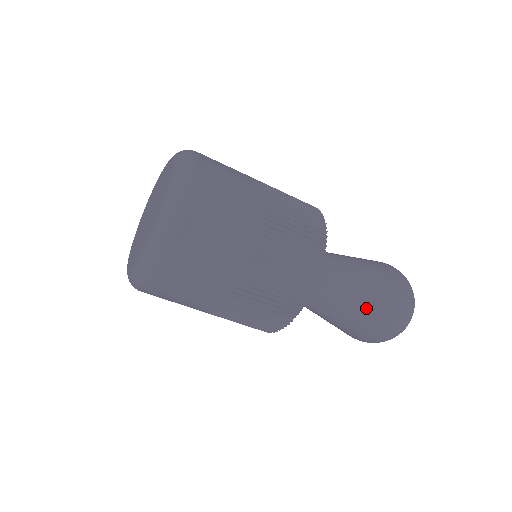
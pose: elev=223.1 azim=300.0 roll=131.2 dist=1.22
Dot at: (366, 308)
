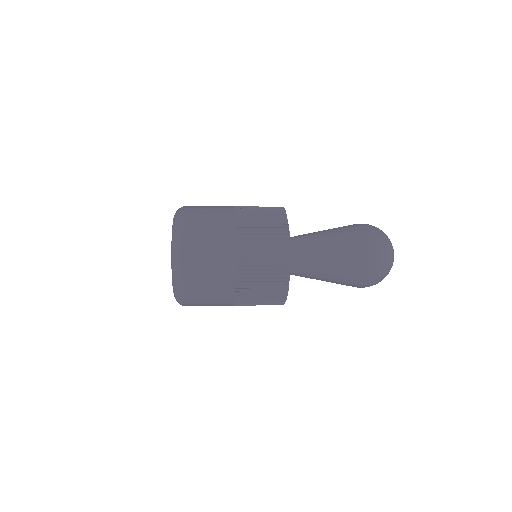
Dot at: occluded
